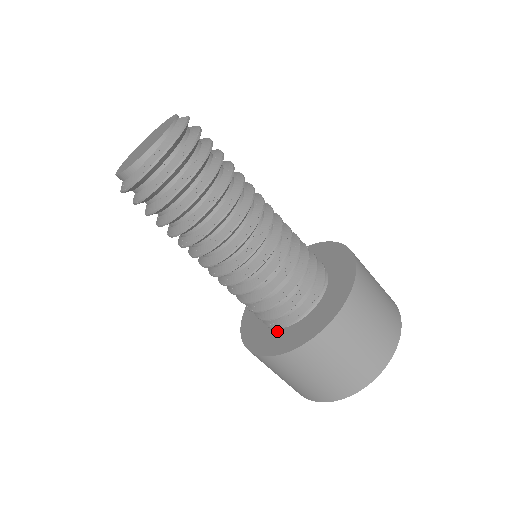
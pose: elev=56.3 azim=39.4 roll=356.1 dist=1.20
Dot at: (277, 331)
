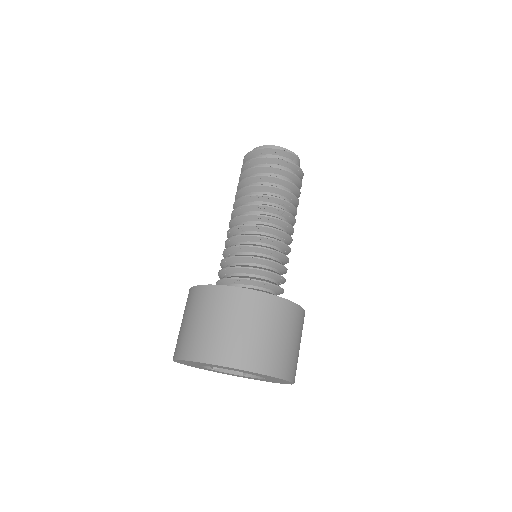
Dot at: occluded
